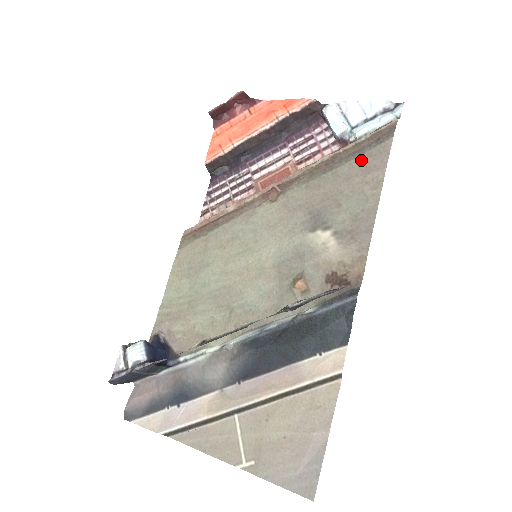
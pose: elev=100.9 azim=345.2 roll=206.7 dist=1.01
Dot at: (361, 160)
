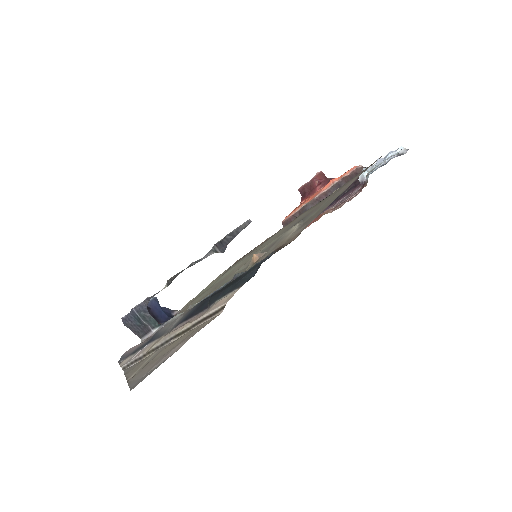
Dot at: occluded
